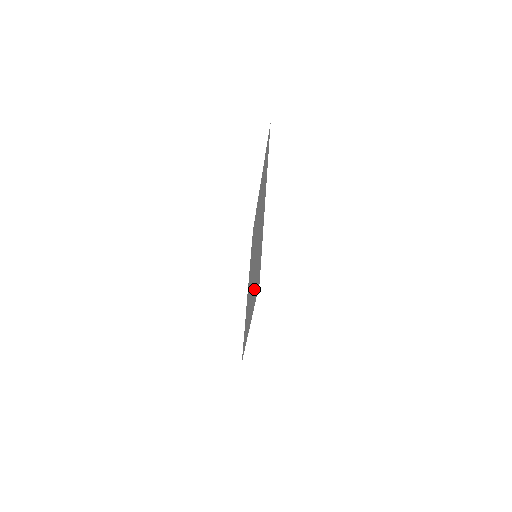
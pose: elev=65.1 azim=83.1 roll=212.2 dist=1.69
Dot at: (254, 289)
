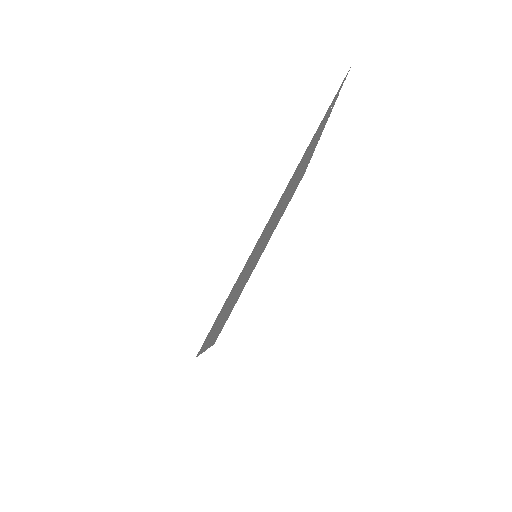
Dot at: (222, 316)
